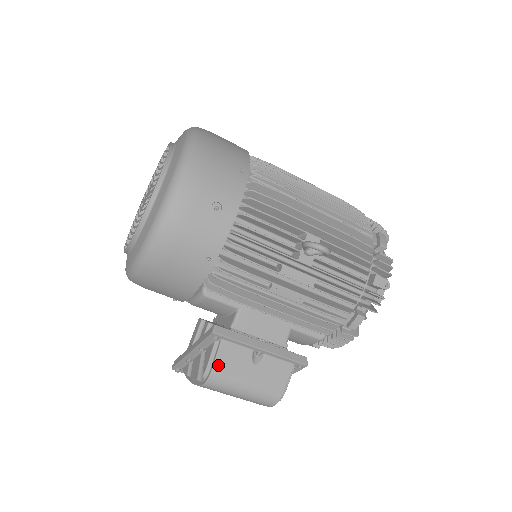
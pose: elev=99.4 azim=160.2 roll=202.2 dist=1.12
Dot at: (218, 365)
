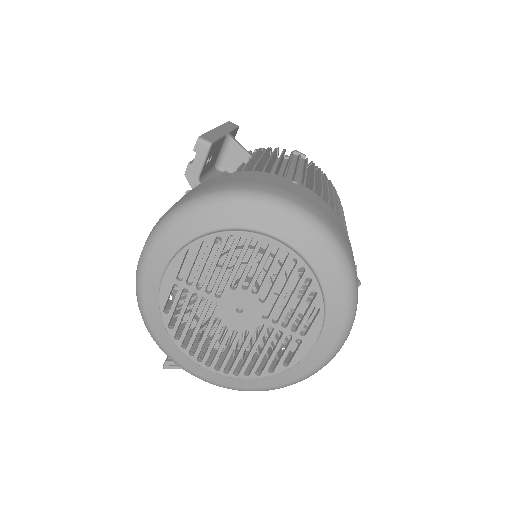
Dot at: occluded
